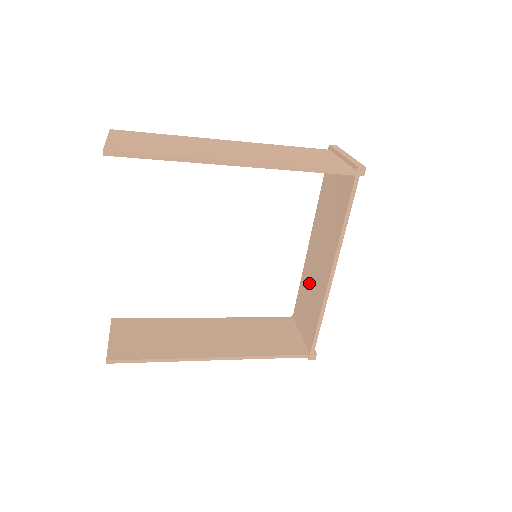
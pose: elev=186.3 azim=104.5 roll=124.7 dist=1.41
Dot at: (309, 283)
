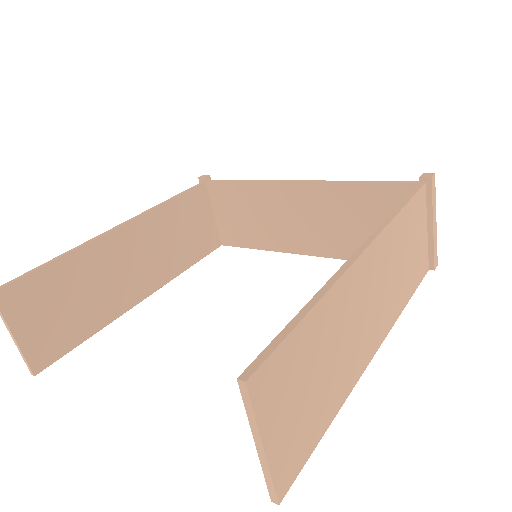
Dot at: (264, 209)
